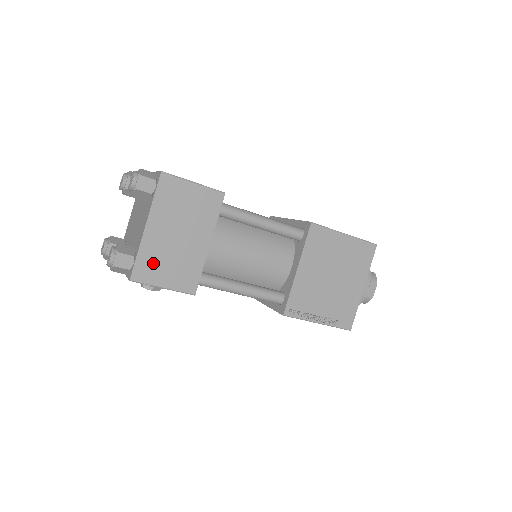
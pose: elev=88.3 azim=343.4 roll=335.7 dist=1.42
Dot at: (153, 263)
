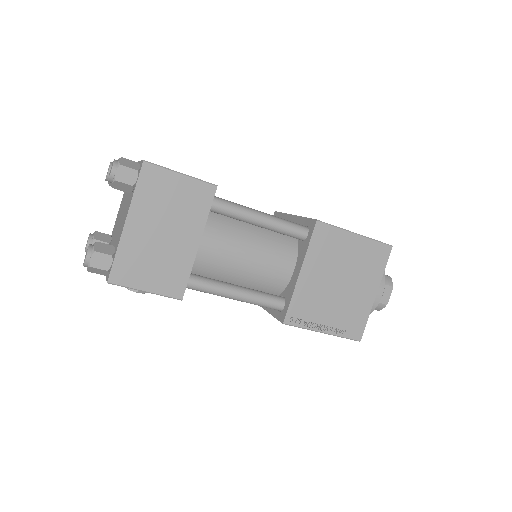
Dot at: (134, 264)
